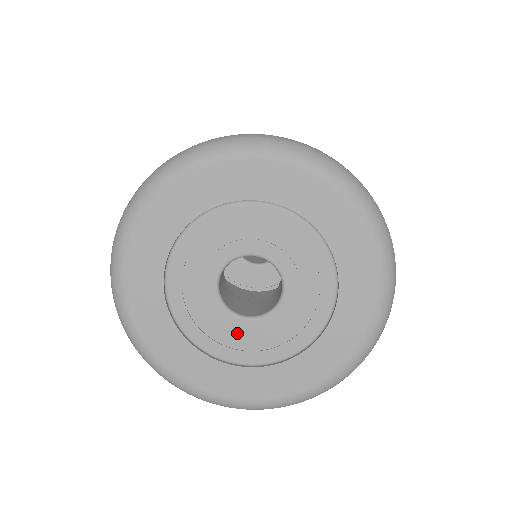
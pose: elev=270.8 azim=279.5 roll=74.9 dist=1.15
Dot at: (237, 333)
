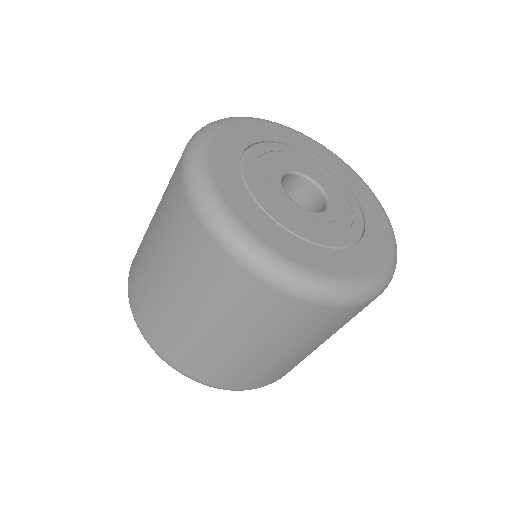
Dot at: (281, 202)
